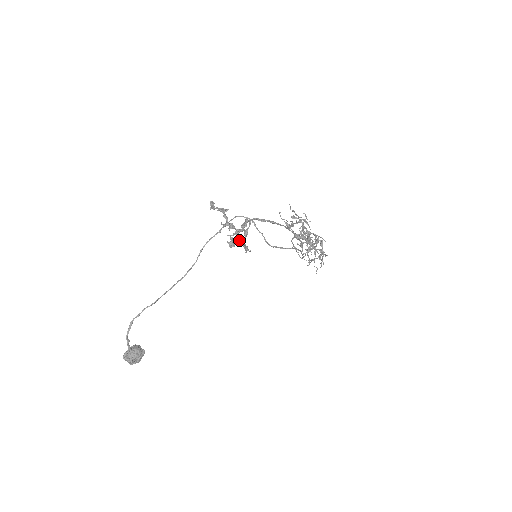
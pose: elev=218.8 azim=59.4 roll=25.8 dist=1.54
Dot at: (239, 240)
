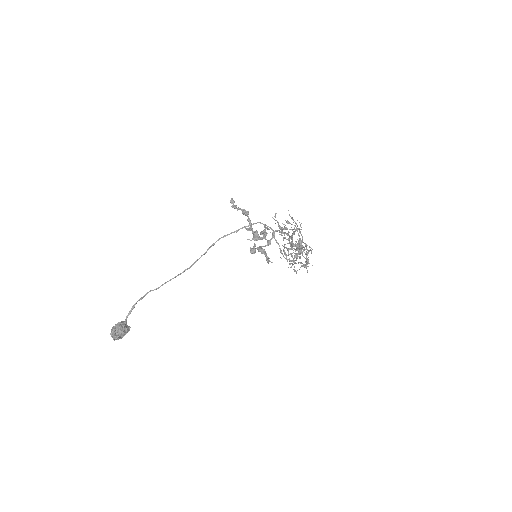
Dot at: (260, 247)
